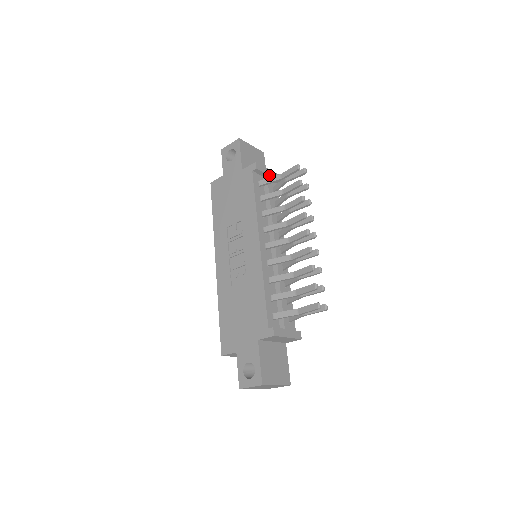
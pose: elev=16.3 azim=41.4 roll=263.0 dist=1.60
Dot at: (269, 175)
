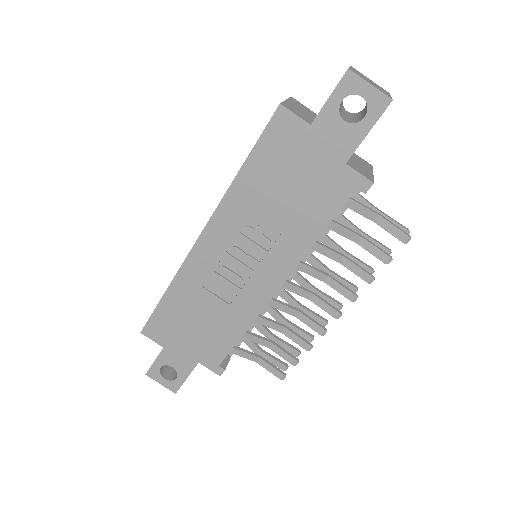
Dot at: occluded
